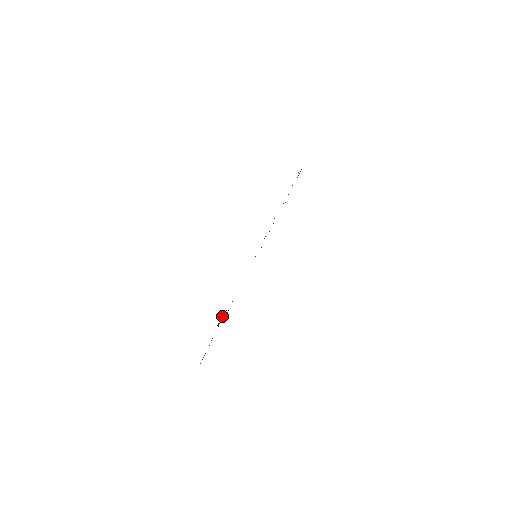
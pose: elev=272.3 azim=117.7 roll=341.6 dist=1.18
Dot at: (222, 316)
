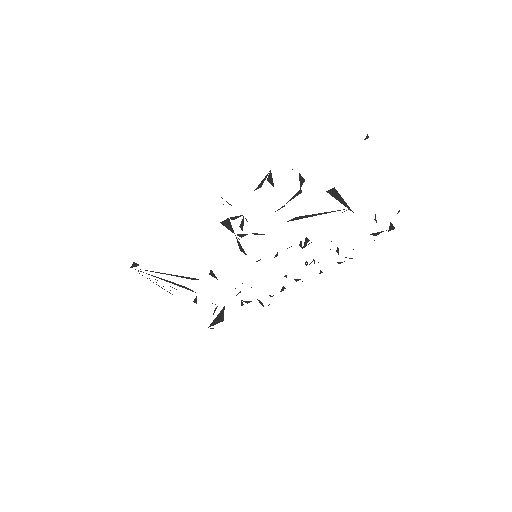
Dot at: occluded
